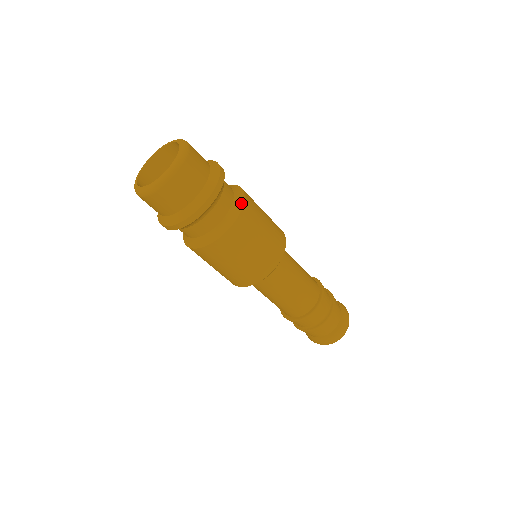
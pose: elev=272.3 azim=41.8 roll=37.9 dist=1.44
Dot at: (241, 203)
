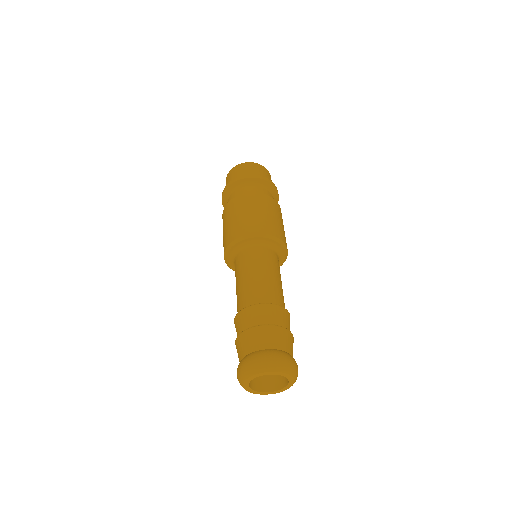
Dot at: (272, 198)
